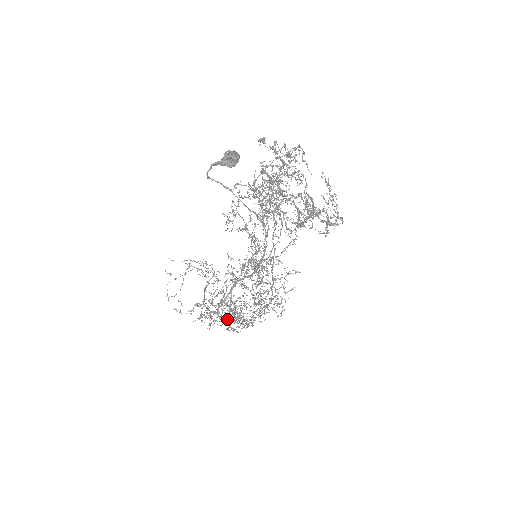
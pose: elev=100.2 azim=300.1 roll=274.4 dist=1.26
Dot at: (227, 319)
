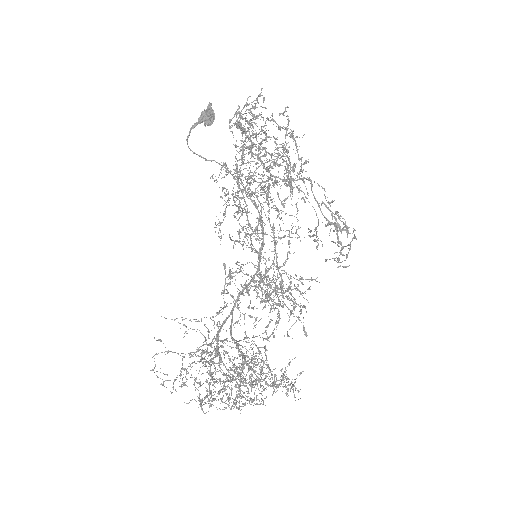
Dot at: (233, 370)
